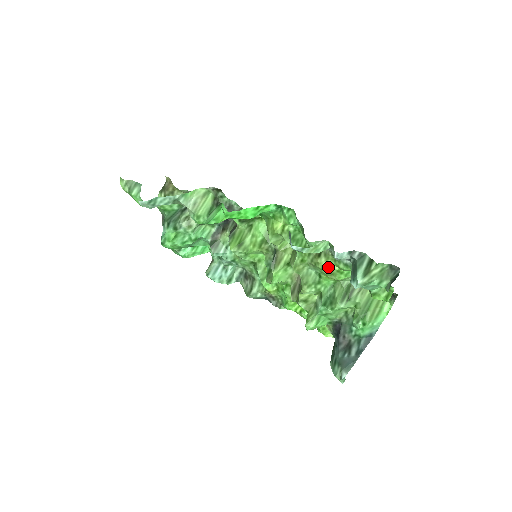
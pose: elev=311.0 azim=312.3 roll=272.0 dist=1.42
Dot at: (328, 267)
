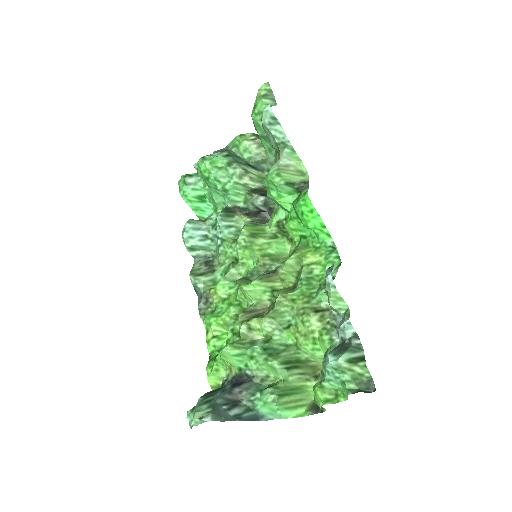
Dot at: (312, 327)
